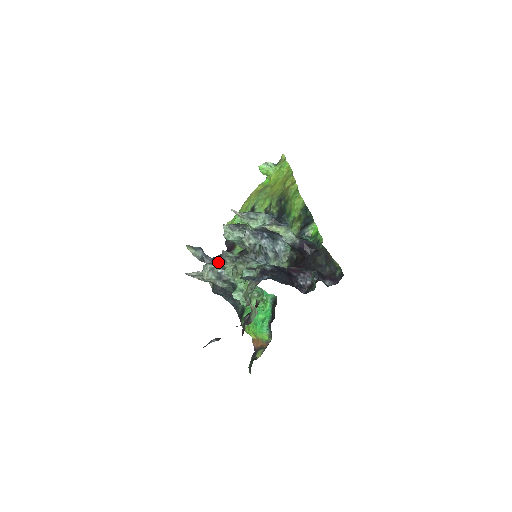
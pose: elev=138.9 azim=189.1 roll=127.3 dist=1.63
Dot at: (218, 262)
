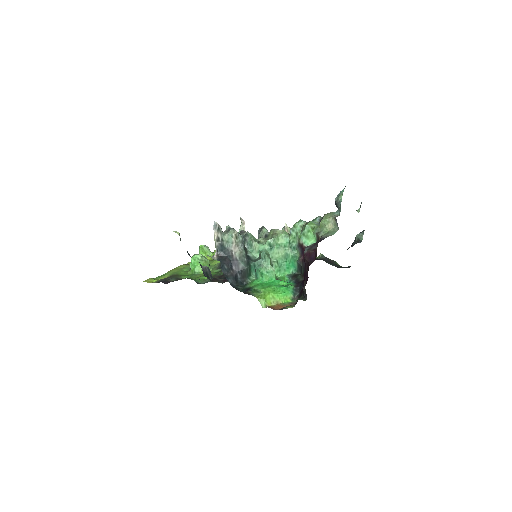
Dot at: (240, 233)
